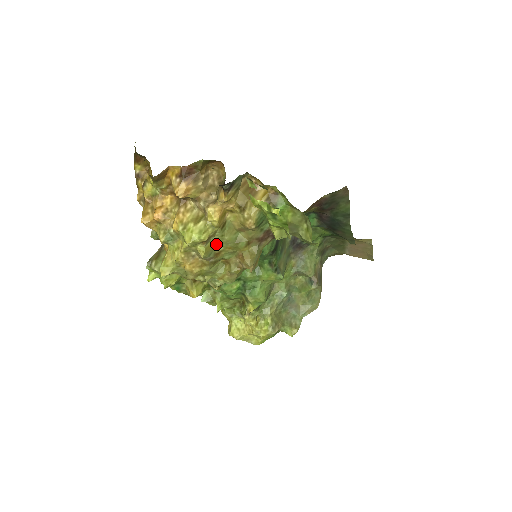
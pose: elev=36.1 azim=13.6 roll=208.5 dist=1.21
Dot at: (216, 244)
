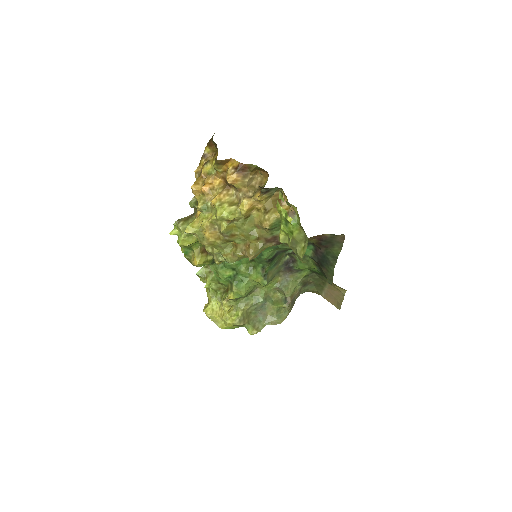
Dot at: (235, 228)
